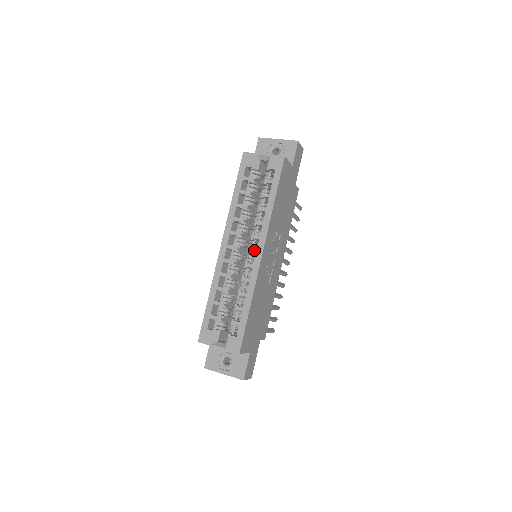
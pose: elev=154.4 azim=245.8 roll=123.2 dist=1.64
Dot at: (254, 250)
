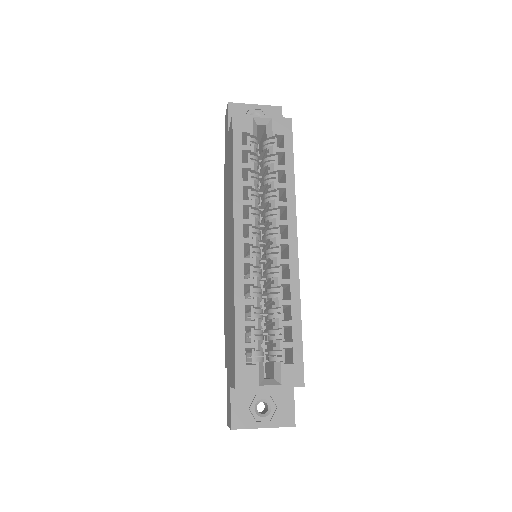
Dot at: (285, 240)
